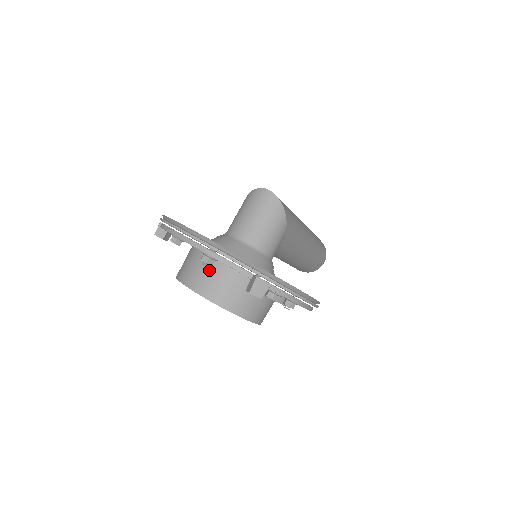
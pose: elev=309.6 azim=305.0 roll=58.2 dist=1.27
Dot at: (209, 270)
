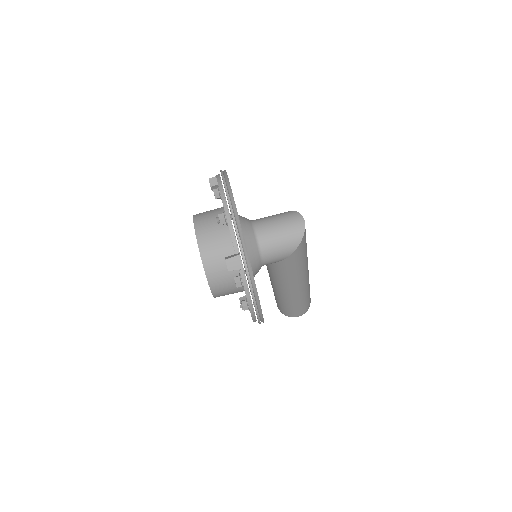
Dot at: (217, 228)
